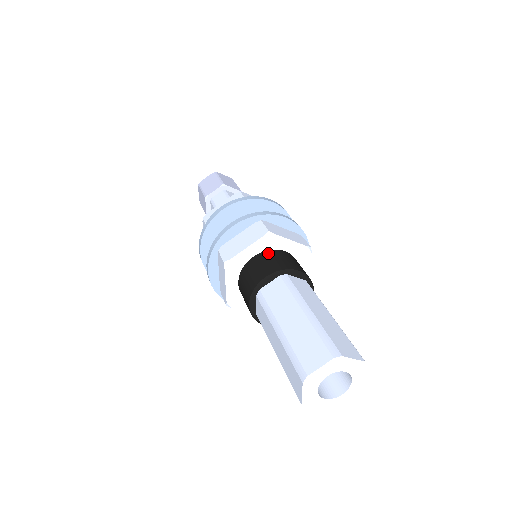
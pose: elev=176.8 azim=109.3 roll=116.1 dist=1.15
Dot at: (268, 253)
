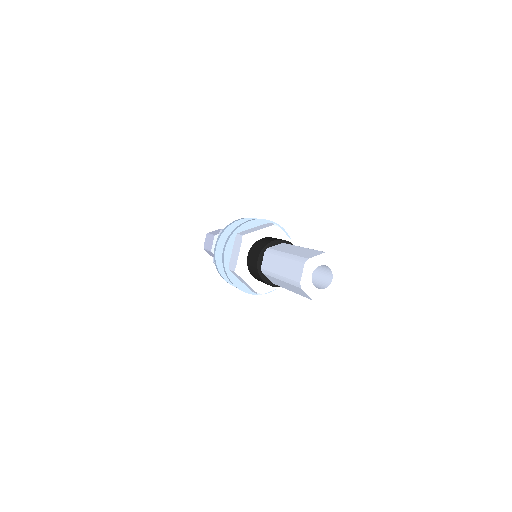
Dot at: (273, 237)
